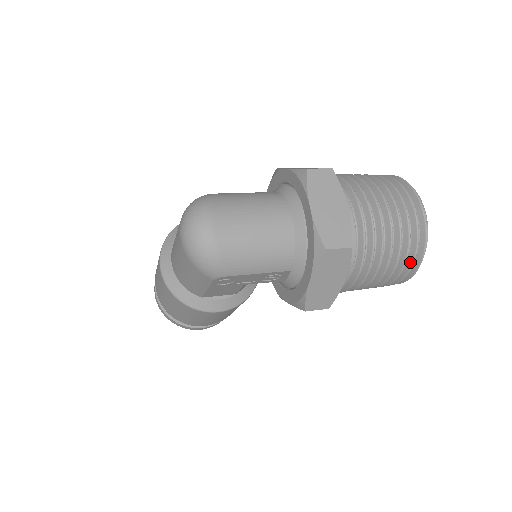
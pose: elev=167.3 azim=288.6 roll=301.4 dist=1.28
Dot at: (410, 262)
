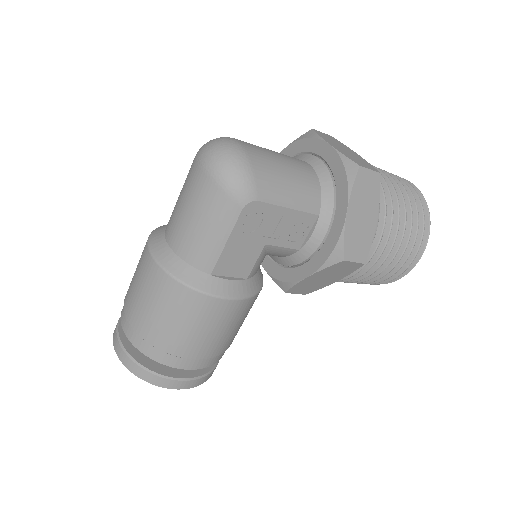
Dot at: (421, 227)
